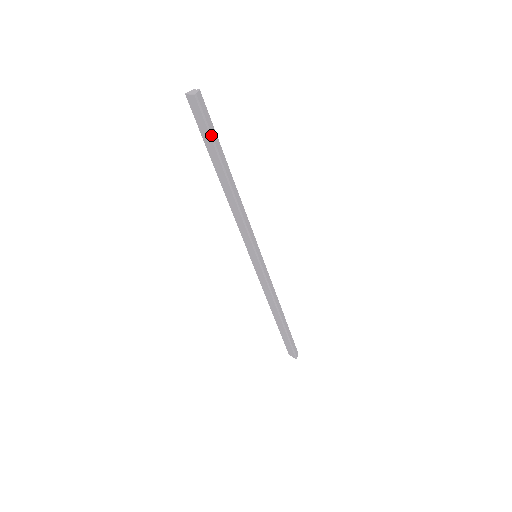
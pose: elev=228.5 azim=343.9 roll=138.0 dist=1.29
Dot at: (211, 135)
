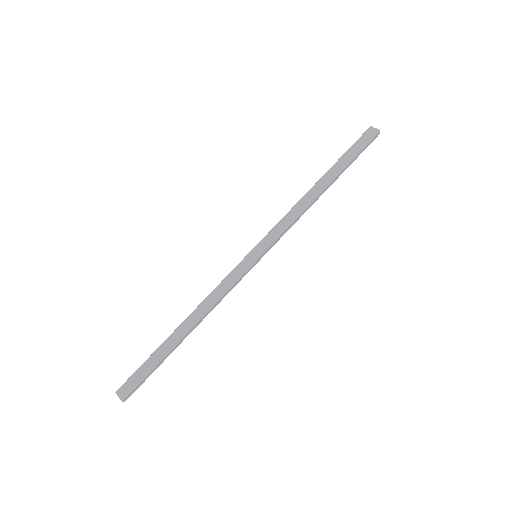
Dot at: (357, 155)
